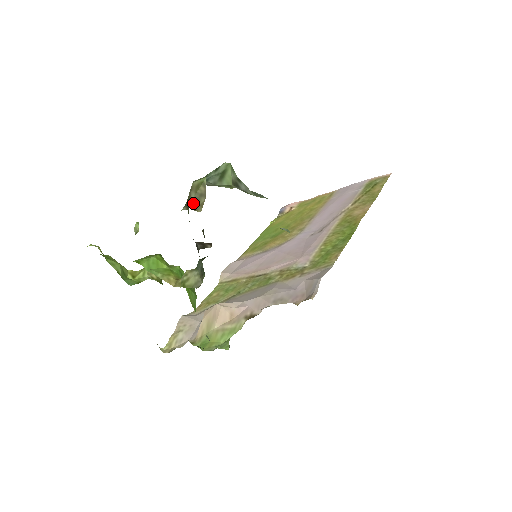
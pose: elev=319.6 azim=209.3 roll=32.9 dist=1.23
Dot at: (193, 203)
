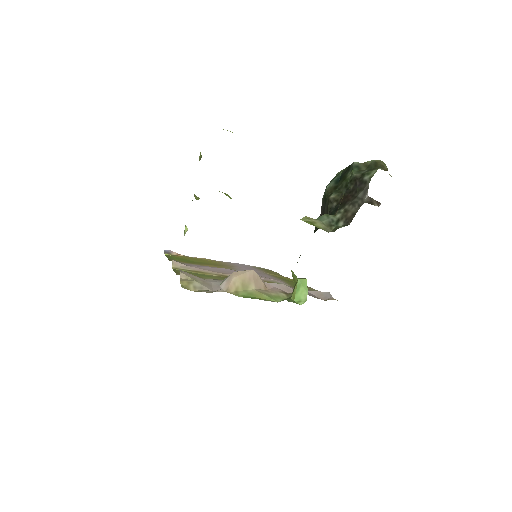
Dot at: occluded
